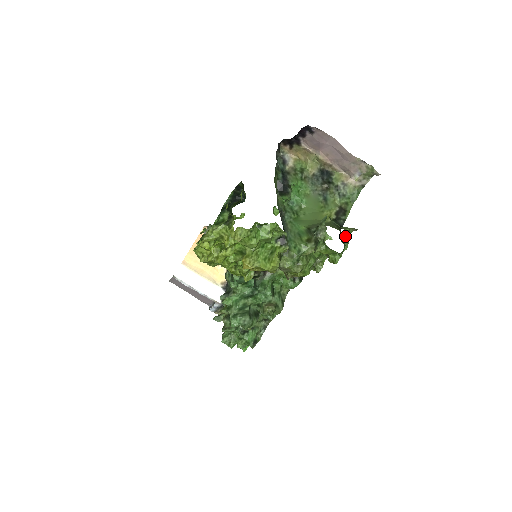
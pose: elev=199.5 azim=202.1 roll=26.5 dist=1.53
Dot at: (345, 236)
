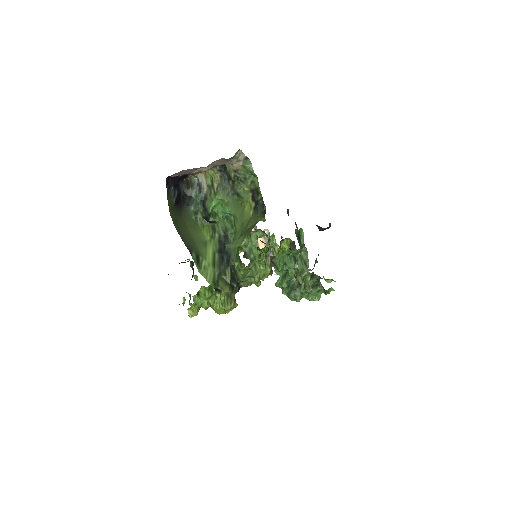
Dot at: (251, 242)
